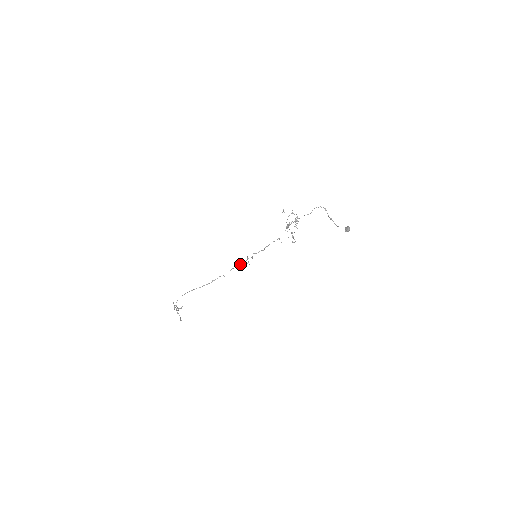
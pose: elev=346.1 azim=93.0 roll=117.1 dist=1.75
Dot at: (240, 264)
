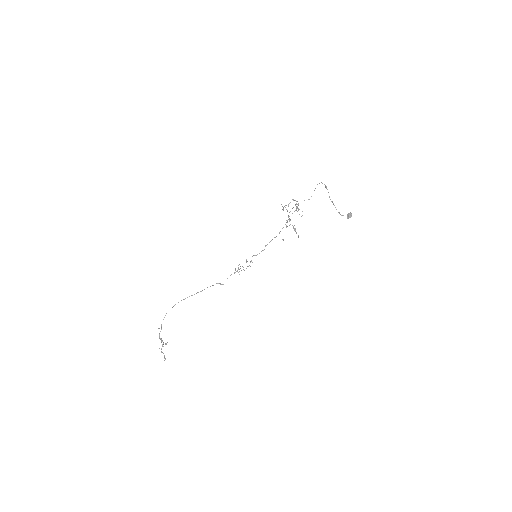
Dot at: (238, 269)
